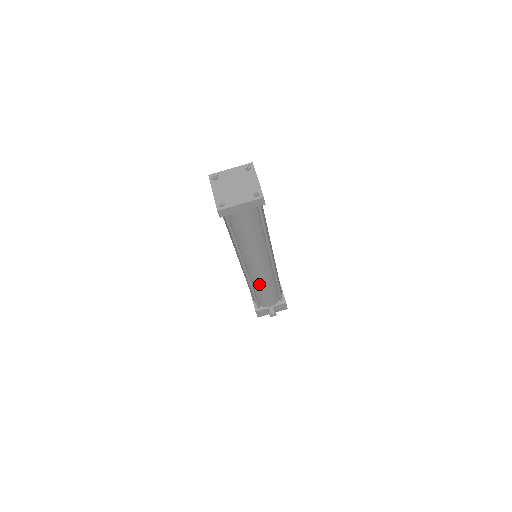
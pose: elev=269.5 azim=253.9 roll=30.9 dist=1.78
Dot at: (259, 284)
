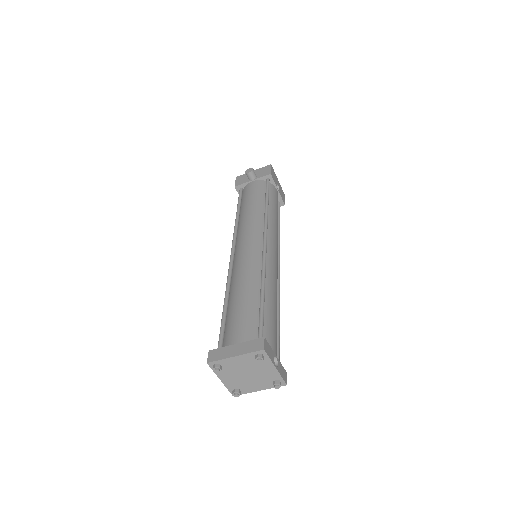
Dot at: occluded
